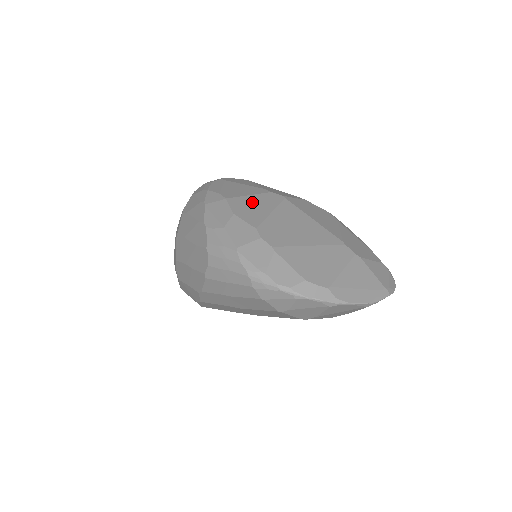
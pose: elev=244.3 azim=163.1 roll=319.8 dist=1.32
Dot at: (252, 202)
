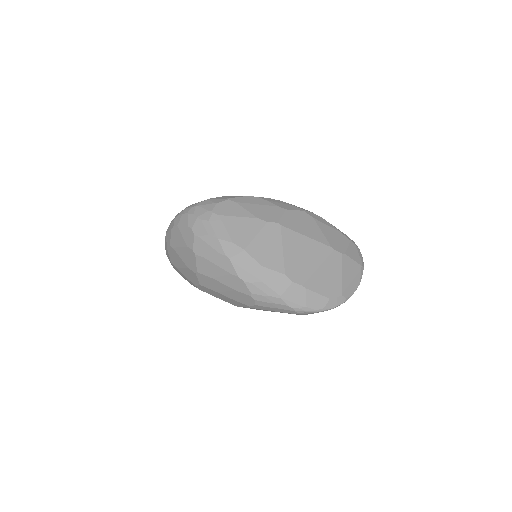
Dot at: (264, 244)
